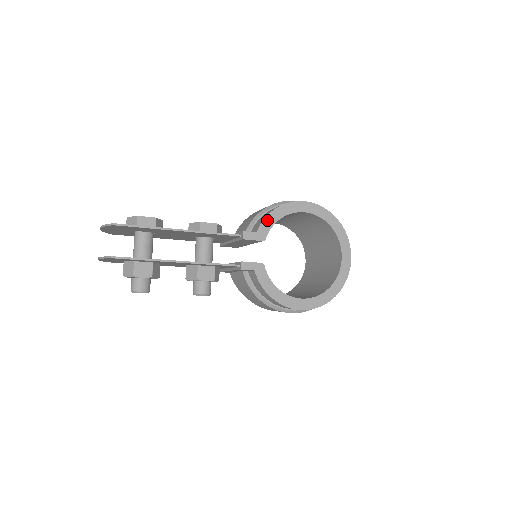
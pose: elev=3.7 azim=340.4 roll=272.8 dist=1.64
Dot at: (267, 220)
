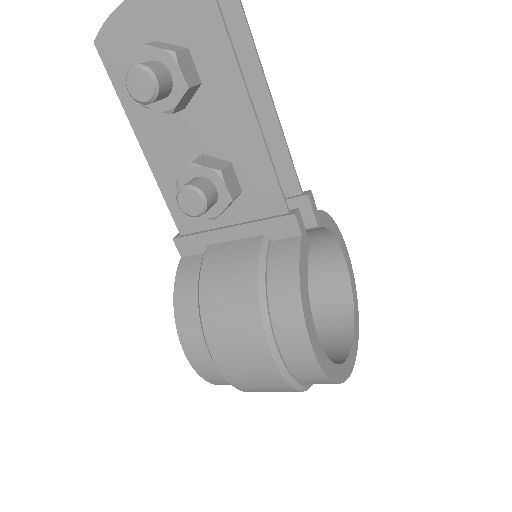
Dot at: (326, 216)
